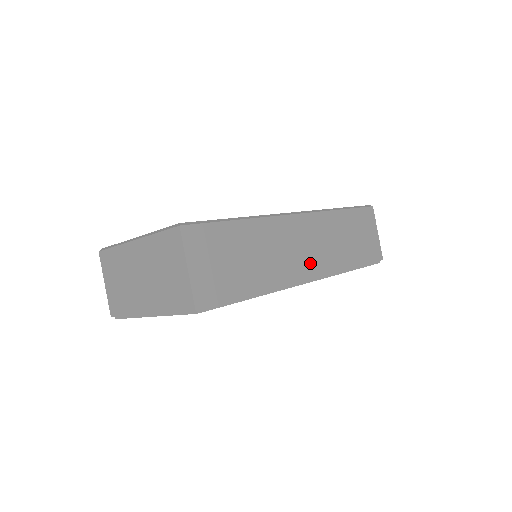
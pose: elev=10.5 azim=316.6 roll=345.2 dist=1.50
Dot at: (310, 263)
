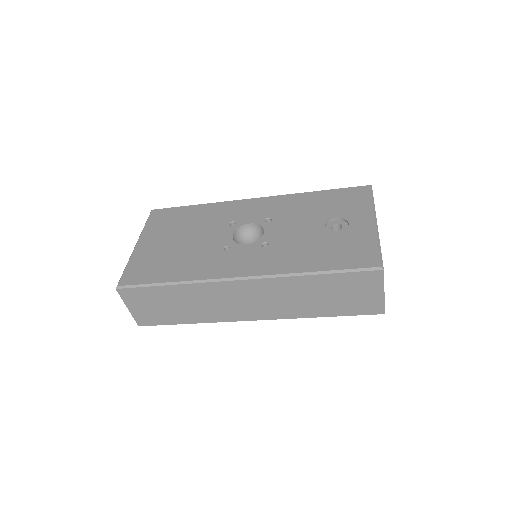
Dot at: (254, 311)
